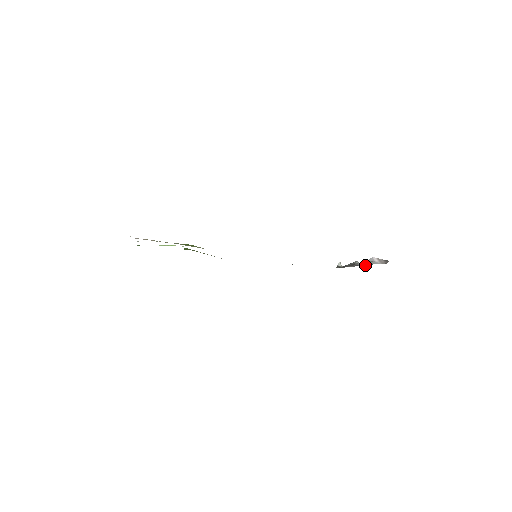
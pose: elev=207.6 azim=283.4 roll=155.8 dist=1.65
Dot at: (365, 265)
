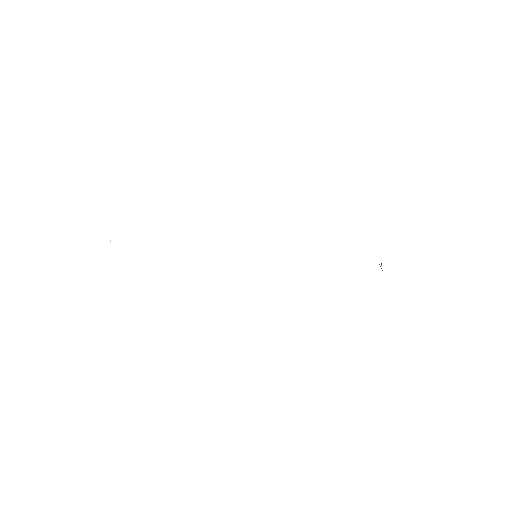
Dot at: occluded
